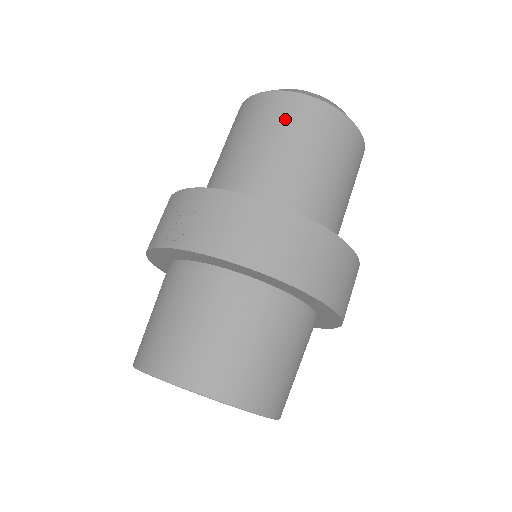
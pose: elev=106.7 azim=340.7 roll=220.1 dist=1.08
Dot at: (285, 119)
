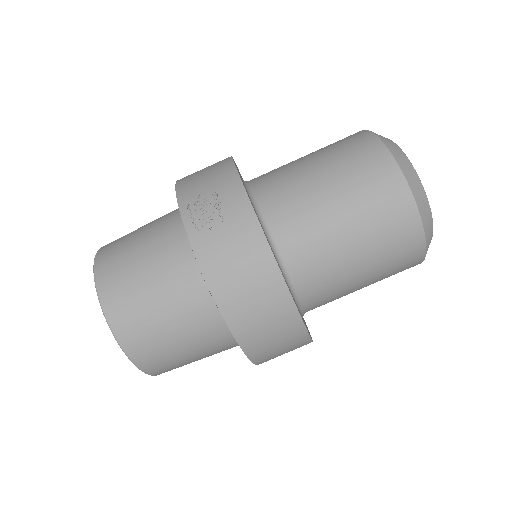
Dot at: (376, 205)
